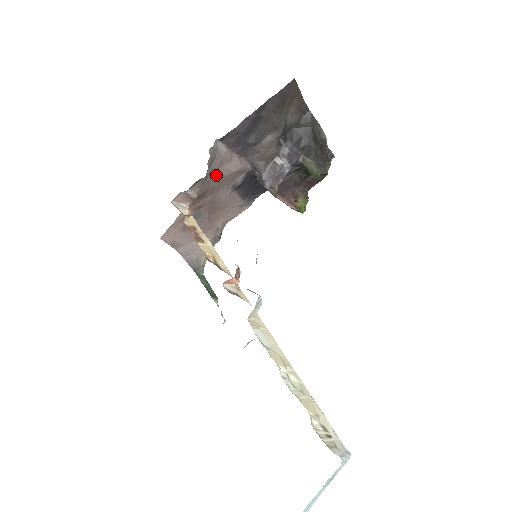
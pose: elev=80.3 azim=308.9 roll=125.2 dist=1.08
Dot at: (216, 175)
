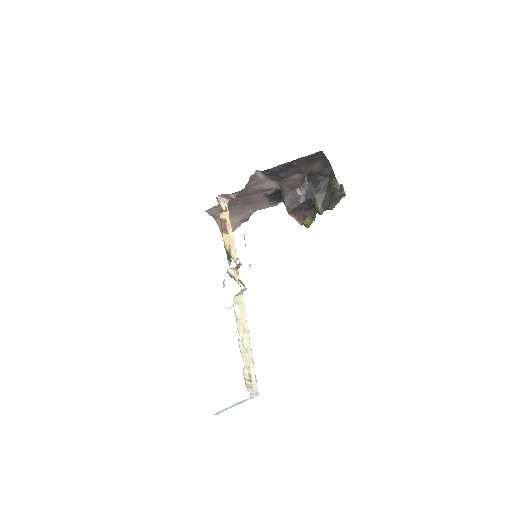
Dot at: (252, 188)
